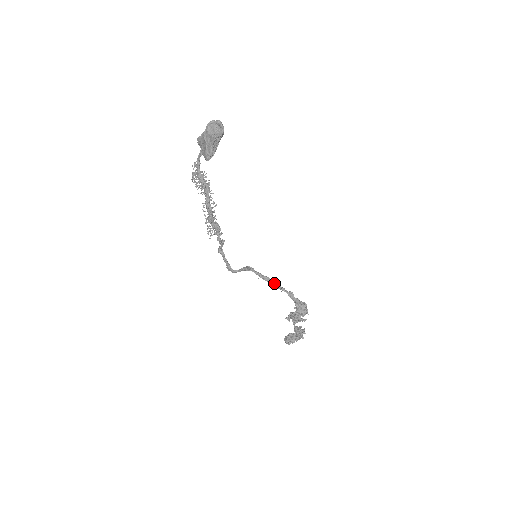
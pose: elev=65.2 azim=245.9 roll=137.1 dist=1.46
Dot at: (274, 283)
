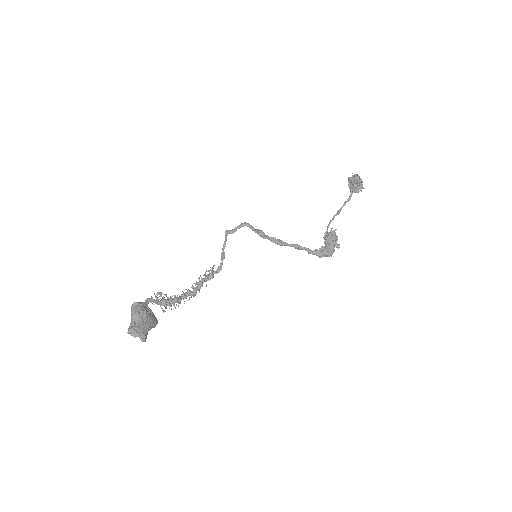
Dot at: (290, 246)
